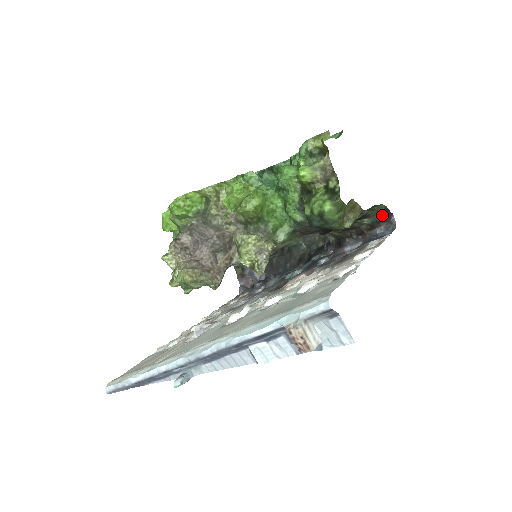
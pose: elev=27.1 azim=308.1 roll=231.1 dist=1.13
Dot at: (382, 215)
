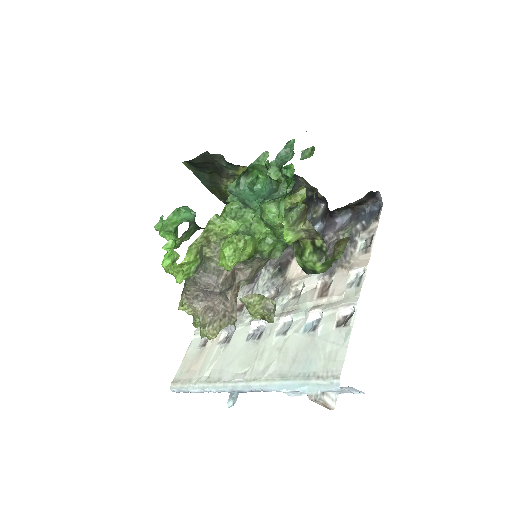
Dot at: (367, 196)
